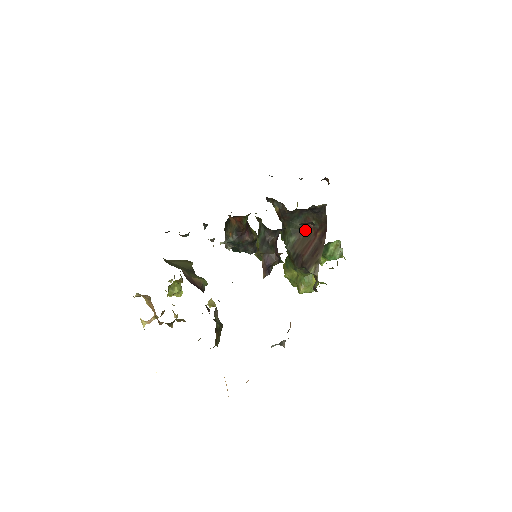
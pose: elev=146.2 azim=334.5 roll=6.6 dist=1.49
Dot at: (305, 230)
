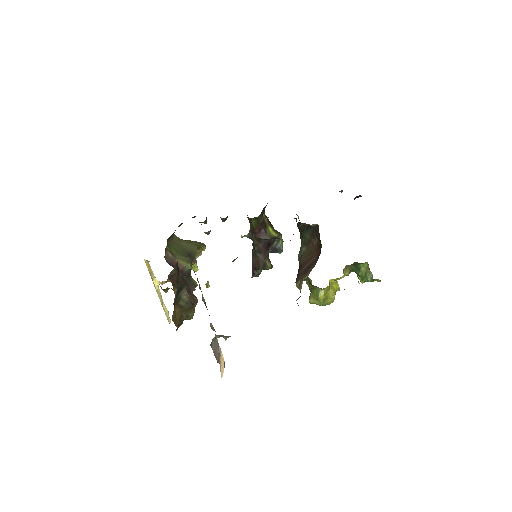
Dot at: (313, 244)
